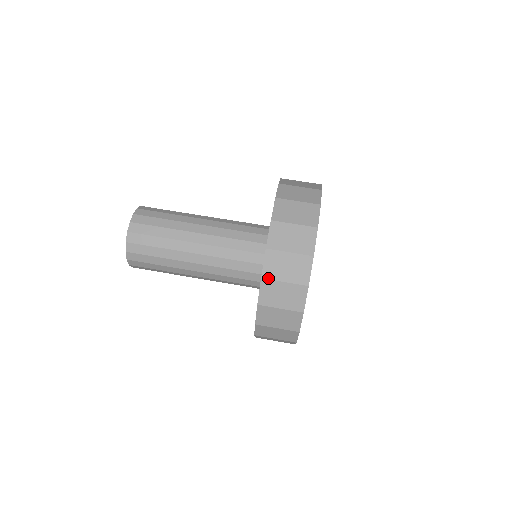
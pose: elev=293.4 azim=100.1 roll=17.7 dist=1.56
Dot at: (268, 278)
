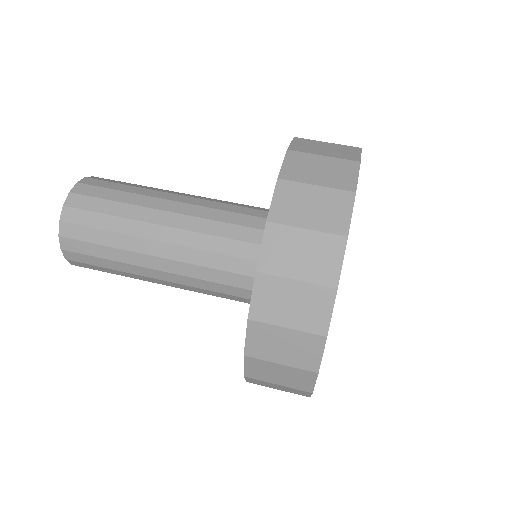
Dot at: (289, 179)
